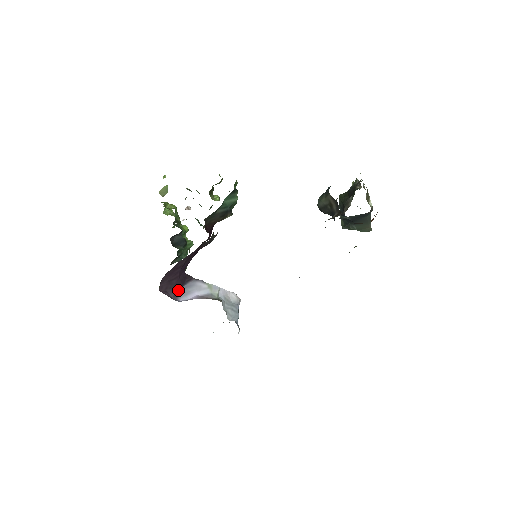
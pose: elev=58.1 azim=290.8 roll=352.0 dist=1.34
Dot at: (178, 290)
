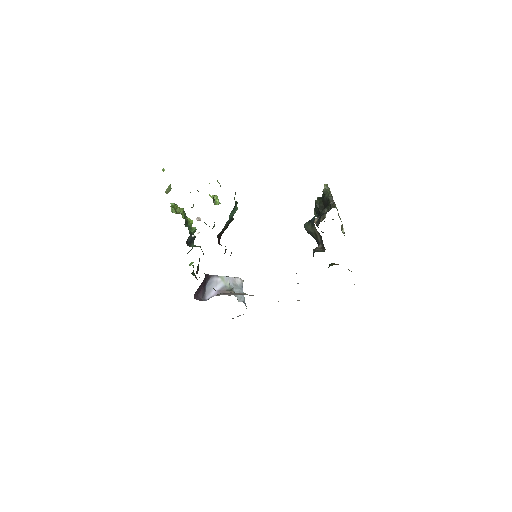
Dot at: (204, 291)
